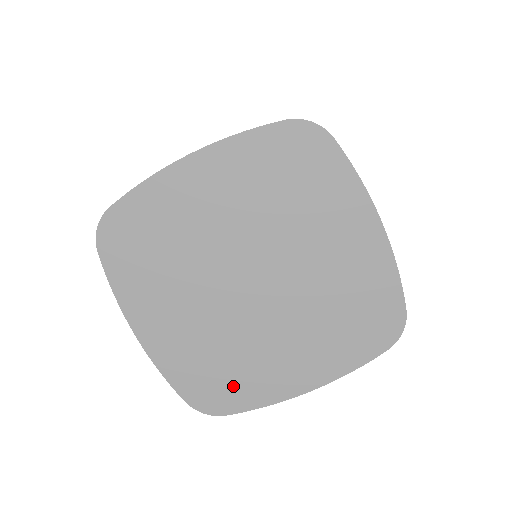
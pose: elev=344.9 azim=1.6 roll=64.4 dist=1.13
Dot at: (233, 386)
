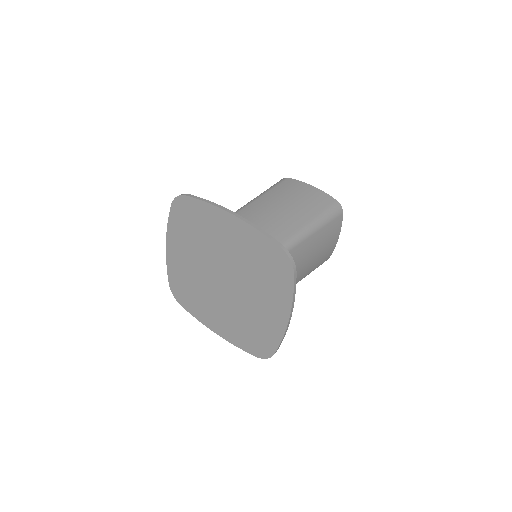
Dot at: (190, 300)
